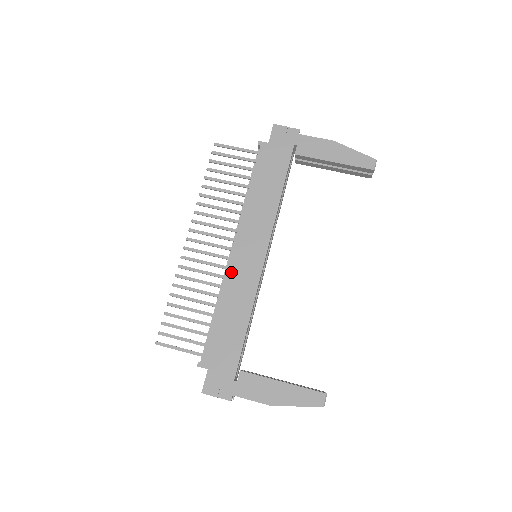
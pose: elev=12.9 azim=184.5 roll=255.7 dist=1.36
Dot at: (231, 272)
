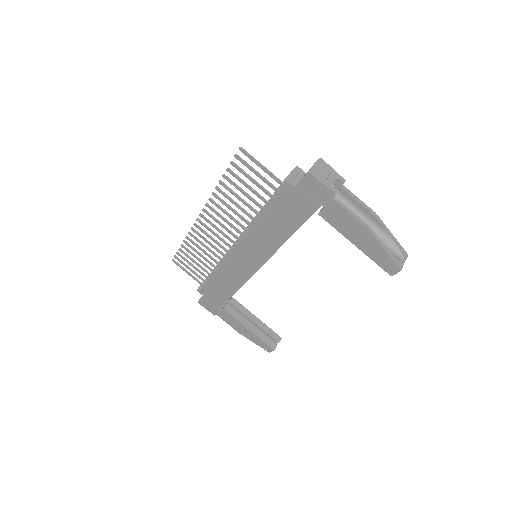
Dot at: (229, 261)
